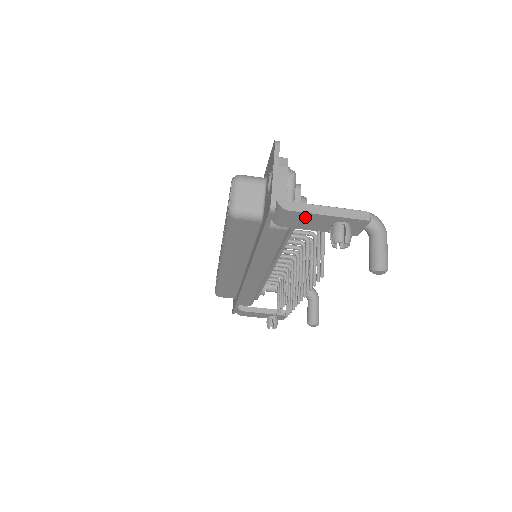
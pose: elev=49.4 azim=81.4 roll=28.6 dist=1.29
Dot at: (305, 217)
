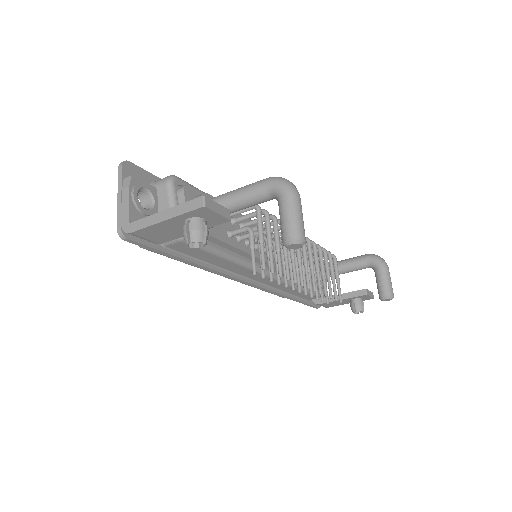
Dot at: (154, 230)
